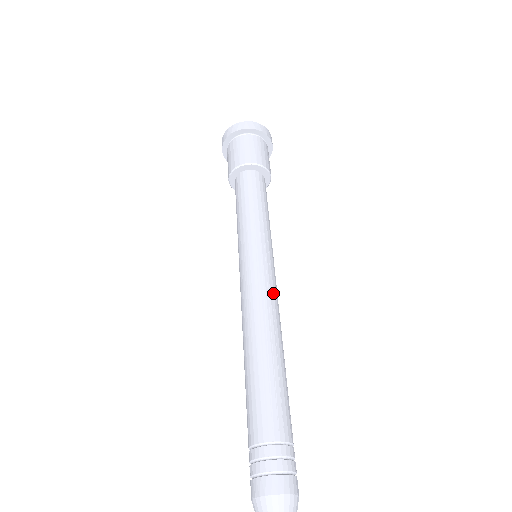
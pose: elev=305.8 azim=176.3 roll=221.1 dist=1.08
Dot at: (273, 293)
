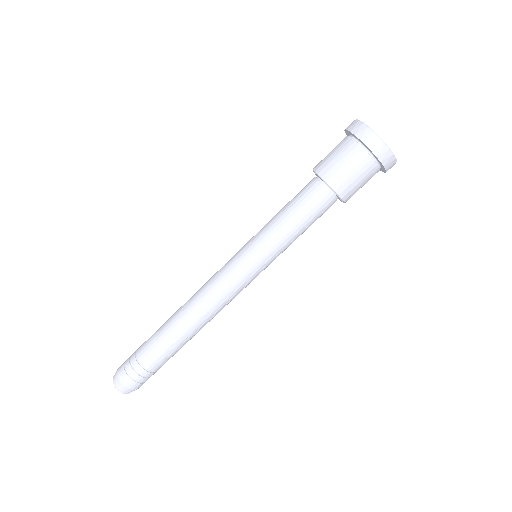
Dot at: occluded
